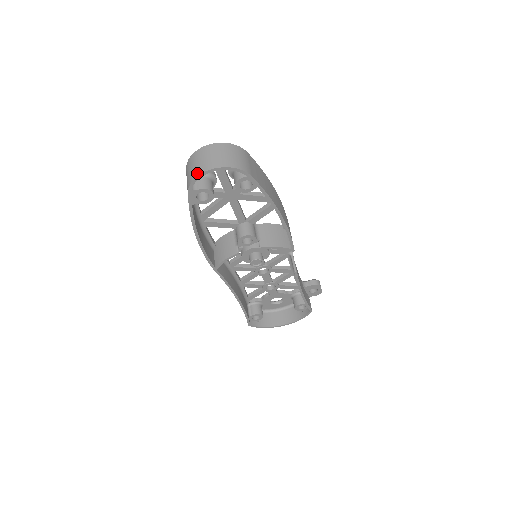
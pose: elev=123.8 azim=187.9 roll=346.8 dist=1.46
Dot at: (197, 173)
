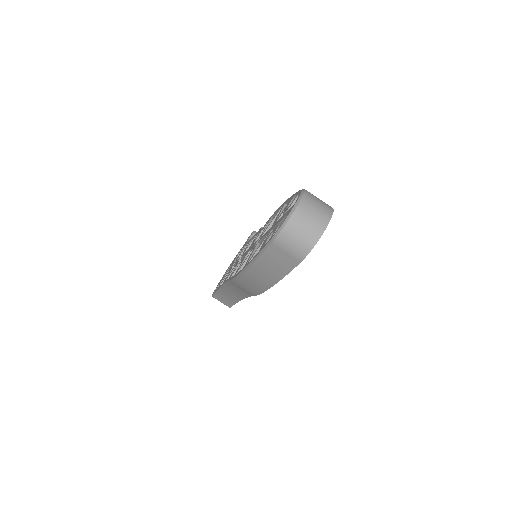
Dot at: (313, 241)
